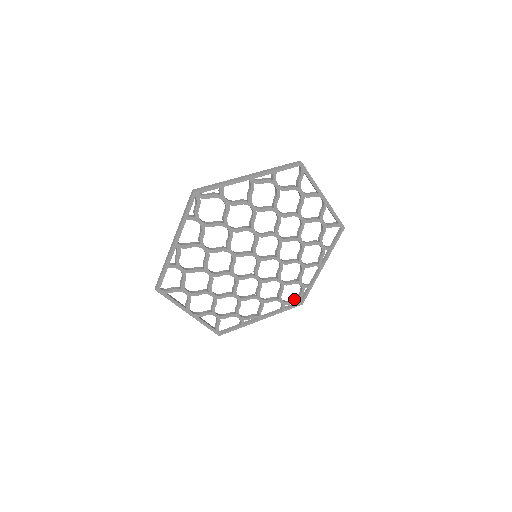
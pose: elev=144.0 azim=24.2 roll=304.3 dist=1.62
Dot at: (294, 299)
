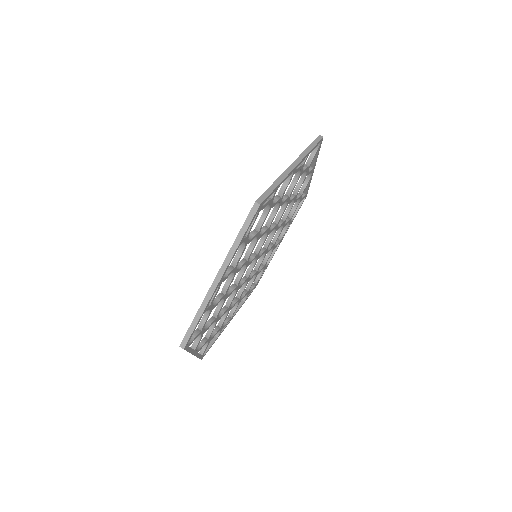
Dot at: (253, 284)
